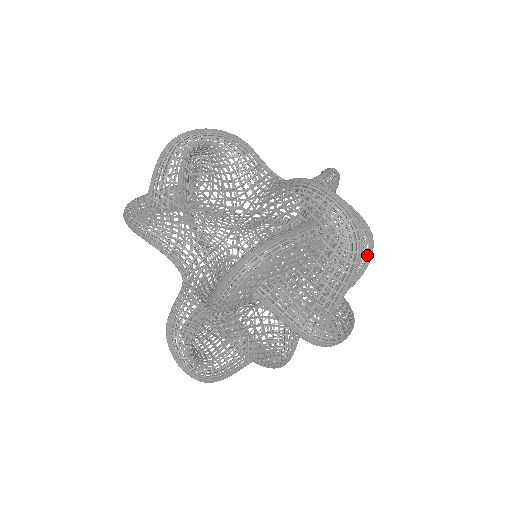
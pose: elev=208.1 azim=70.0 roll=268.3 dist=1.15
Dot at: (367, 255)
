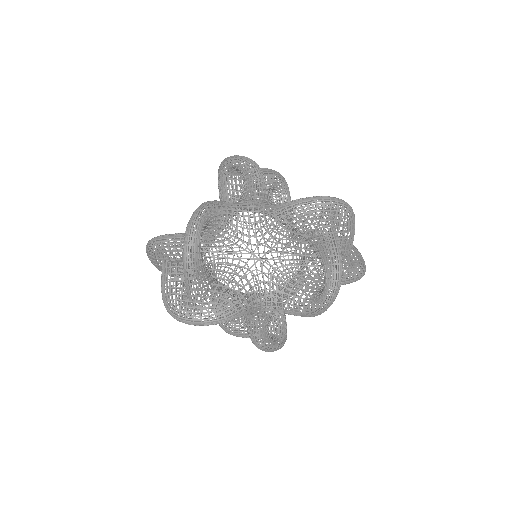
Dot at: (281, 343)
